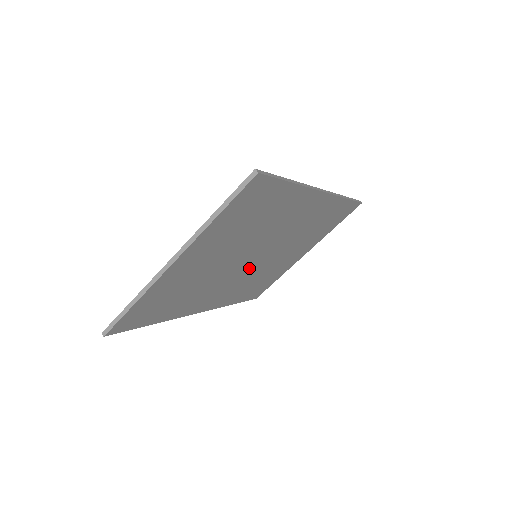
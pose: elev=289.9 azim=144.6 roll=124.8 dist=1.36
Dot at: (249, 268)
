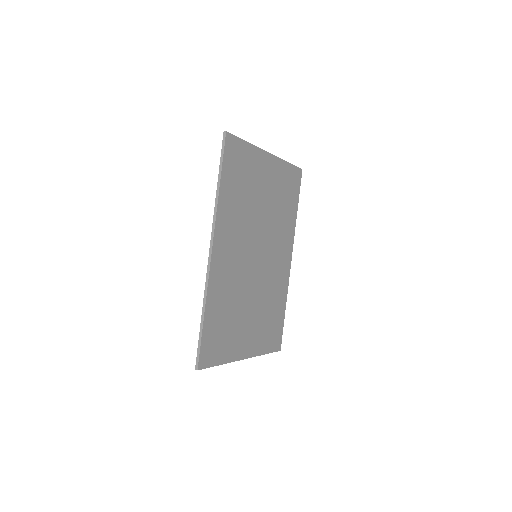
Dot at: (248, 263)
